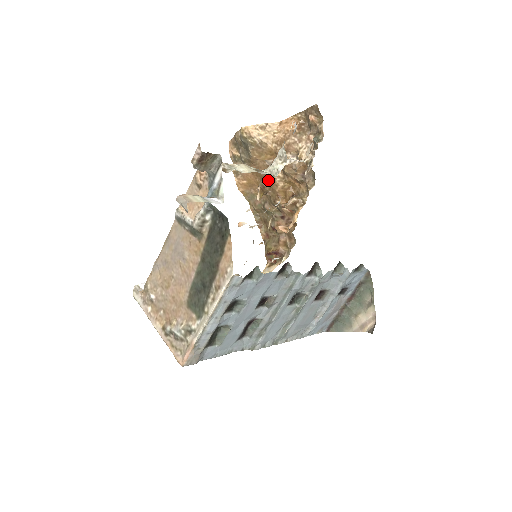
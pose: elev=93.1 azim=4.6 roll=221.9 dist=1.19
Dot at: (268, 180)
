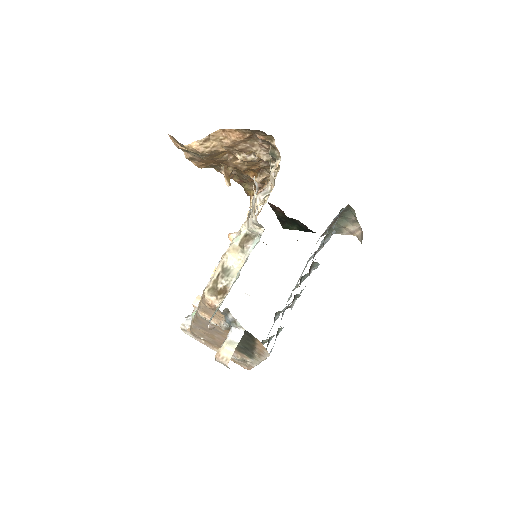
Dot at: (230, 166)
